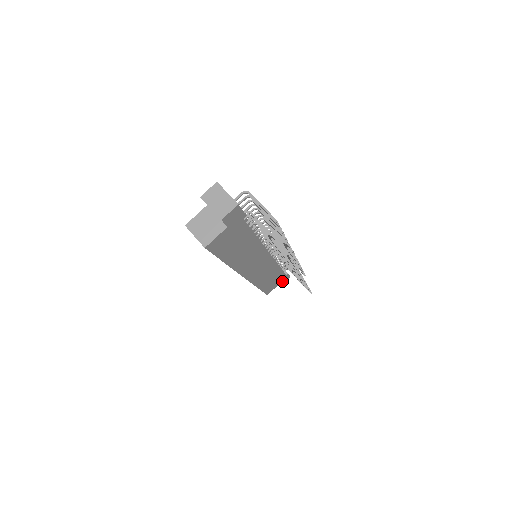
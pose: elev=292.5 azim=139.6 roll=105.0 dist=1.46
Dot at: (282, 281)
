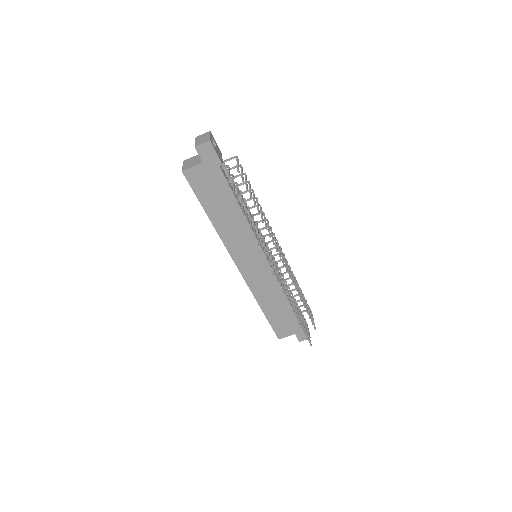
Dot at: (298, 333)
